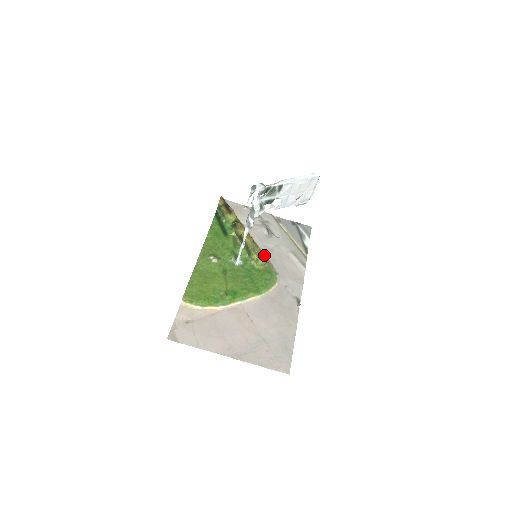
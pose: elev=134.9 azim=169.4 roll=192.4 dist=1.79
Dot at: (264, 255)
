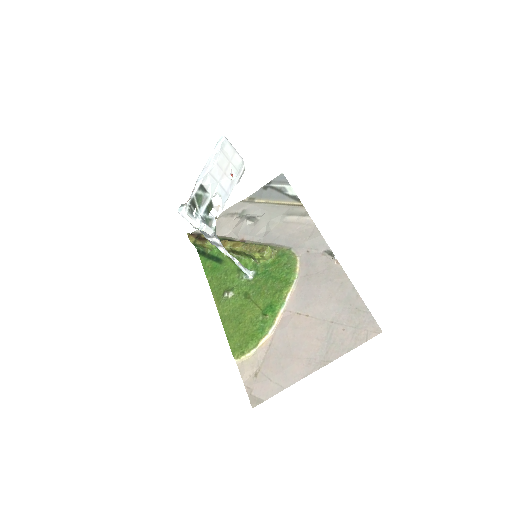
Dot at: (263, 246)
